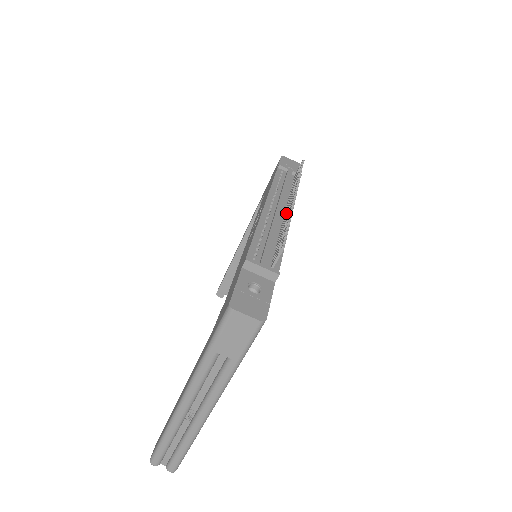
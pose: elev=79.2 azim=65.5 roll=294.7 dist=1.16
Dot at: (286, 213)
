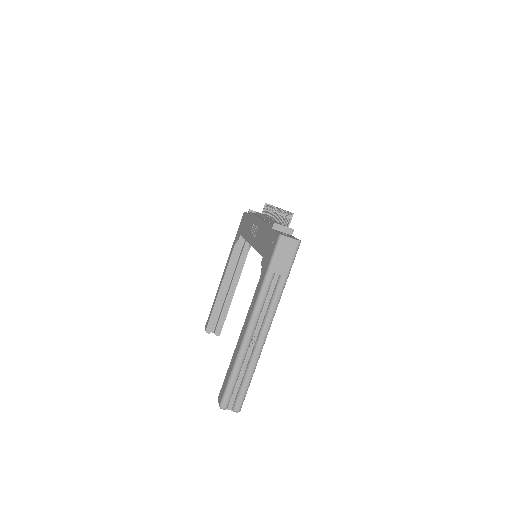
Dot at: (275, 217)
